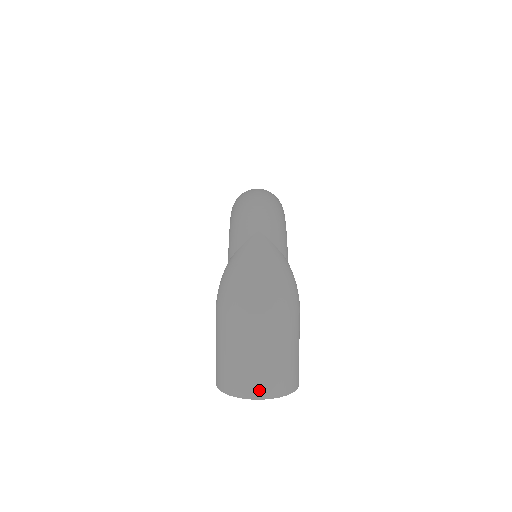
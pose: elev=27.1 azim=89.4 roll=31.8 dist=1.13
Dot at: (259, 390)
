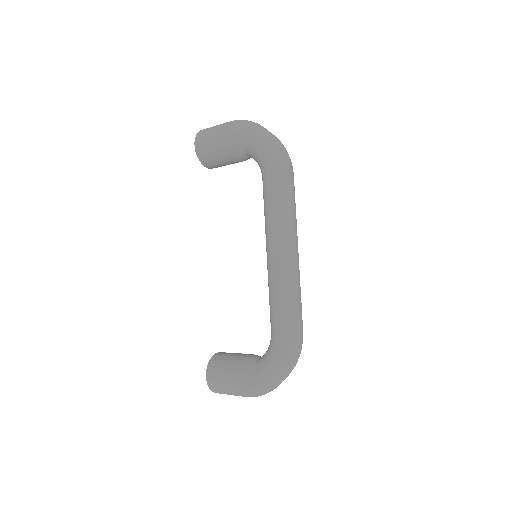
Dot at: occluded
